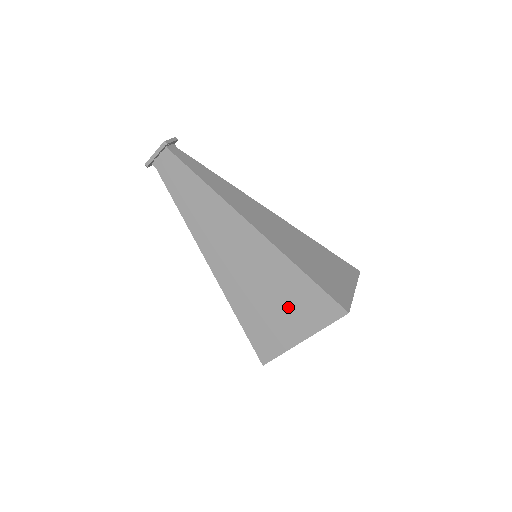
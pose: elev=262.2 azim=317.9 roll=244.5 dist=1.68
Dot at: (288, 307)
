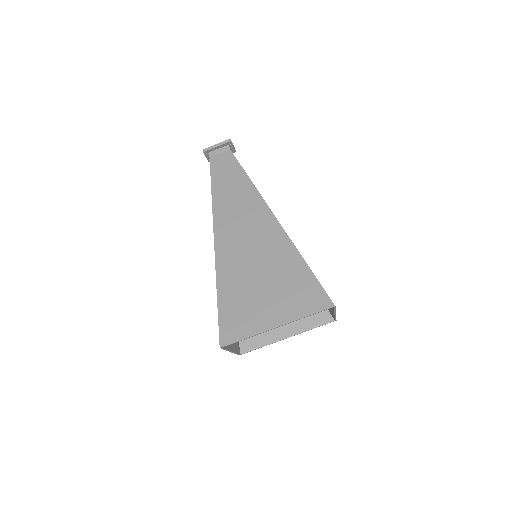
Dot at: (276, 290)
